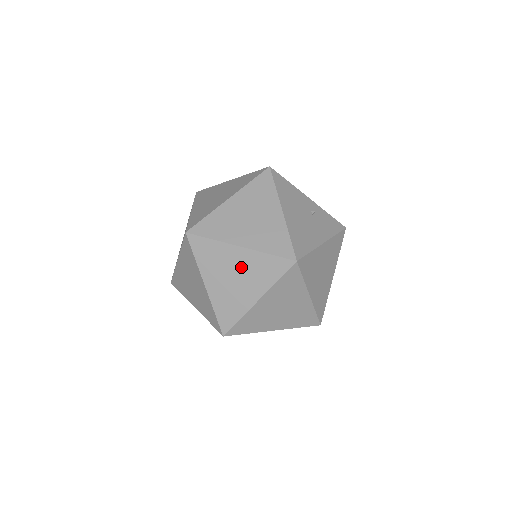
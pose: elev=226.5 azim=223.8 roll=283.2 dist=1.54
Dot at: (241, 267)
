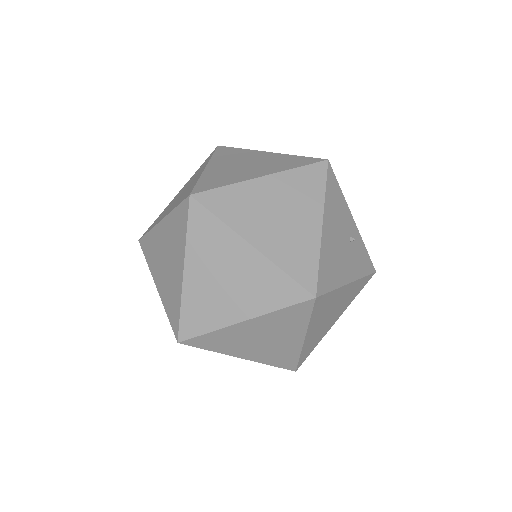
Dot at: (241, 271)
